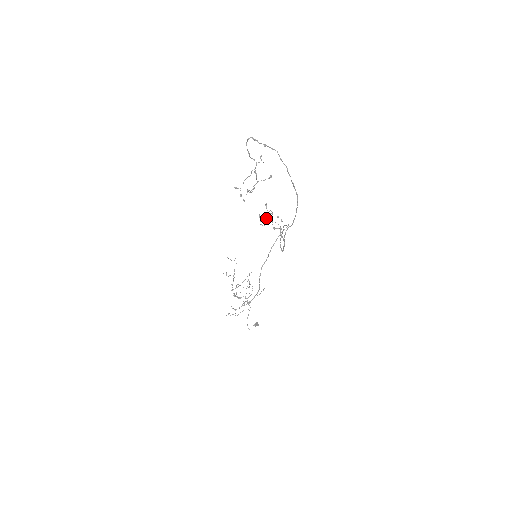
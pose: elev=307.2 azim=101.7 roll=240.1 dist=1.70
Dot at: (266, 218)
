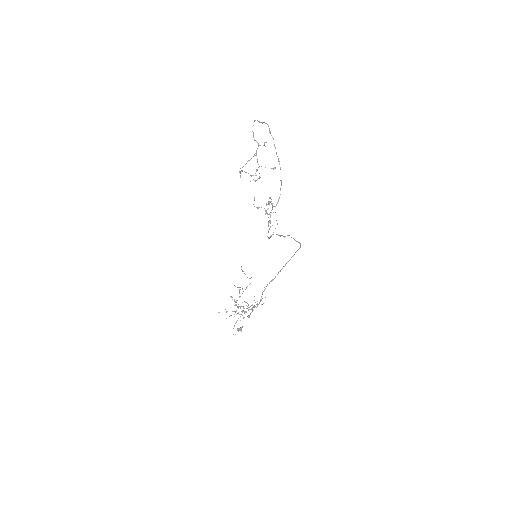
Dot at: occluded
